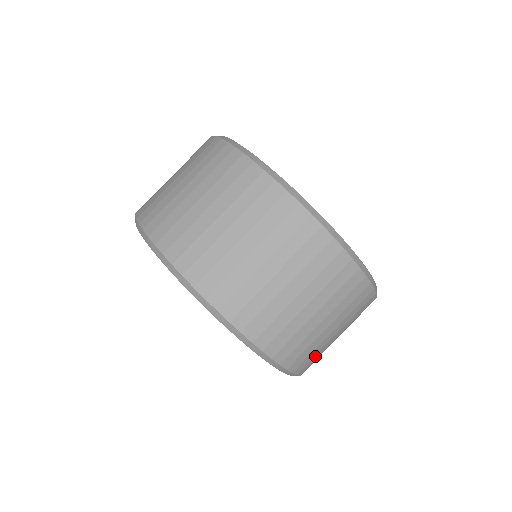
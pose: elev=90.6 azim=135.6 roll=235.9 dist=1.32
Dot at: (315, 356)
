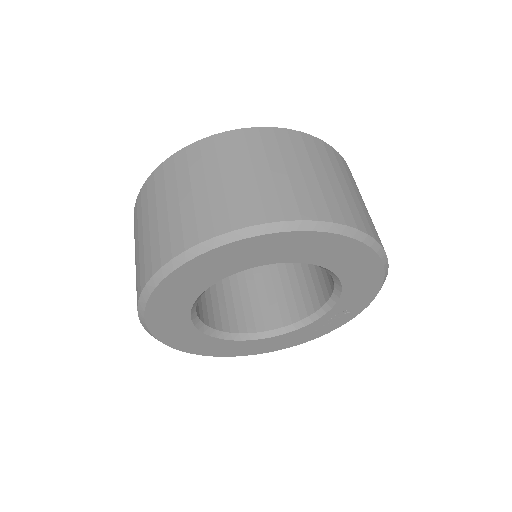
Dot at: (360, 213)
